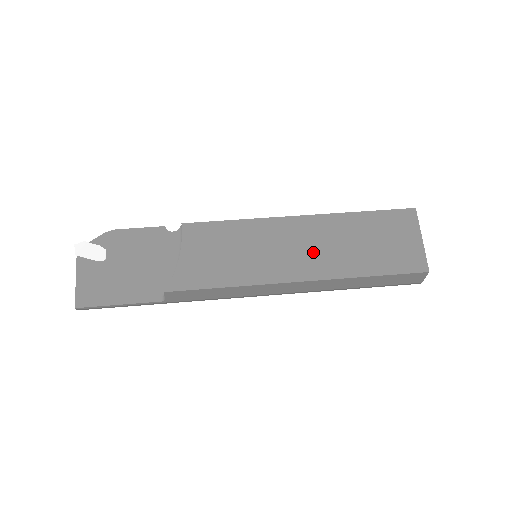
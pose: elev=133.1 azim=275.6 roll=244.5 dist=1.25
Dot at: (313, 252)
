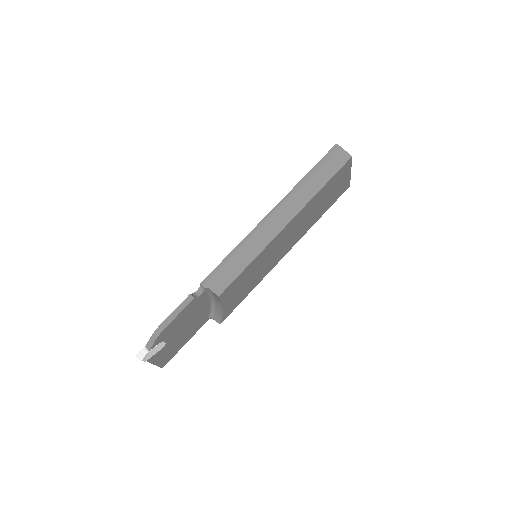
Dot at: (295, 234)
